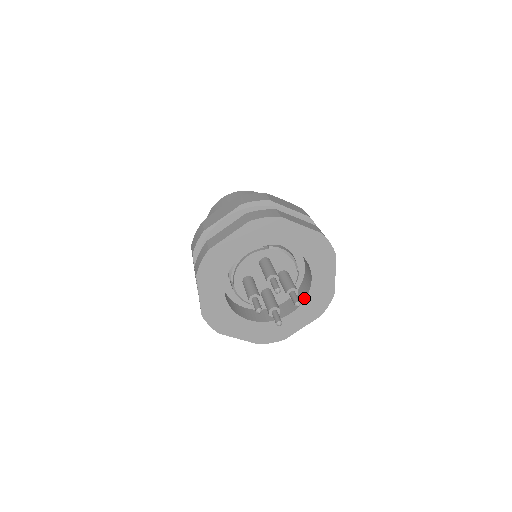
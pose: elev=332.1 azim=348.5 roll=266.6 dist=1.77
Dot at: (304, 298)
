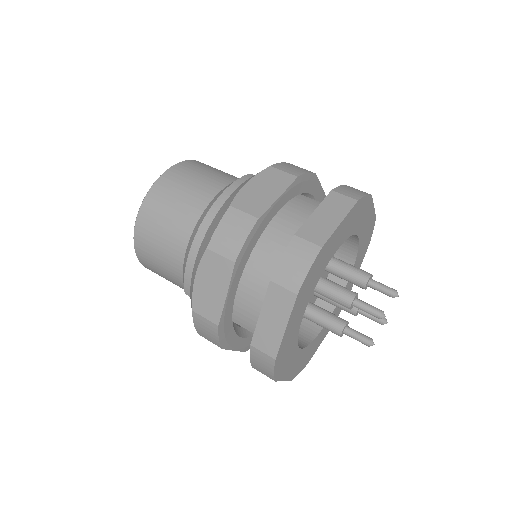
Dot at: (354, 254)
